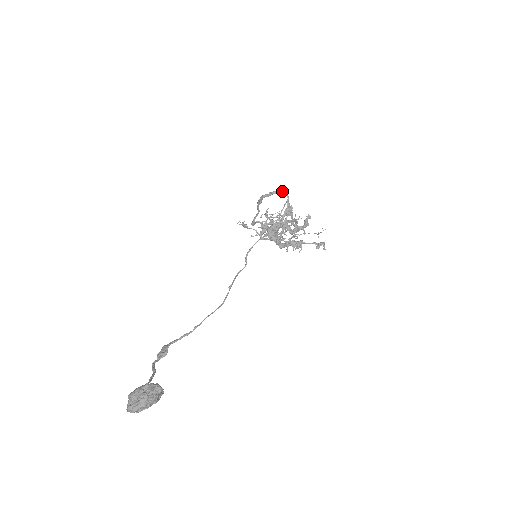
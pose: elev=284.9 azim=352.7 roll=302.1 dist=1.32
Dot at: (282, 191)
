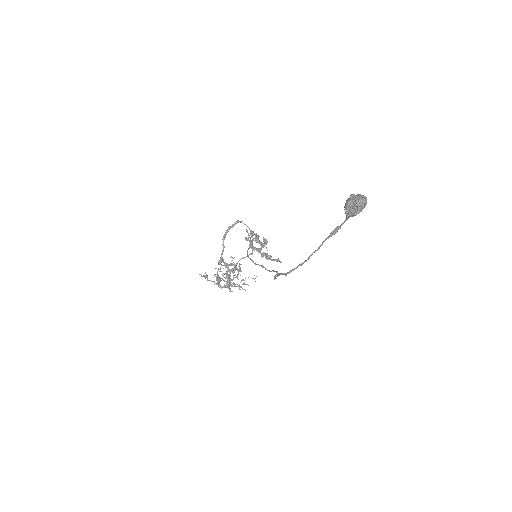
Dot at: (241, 222)
